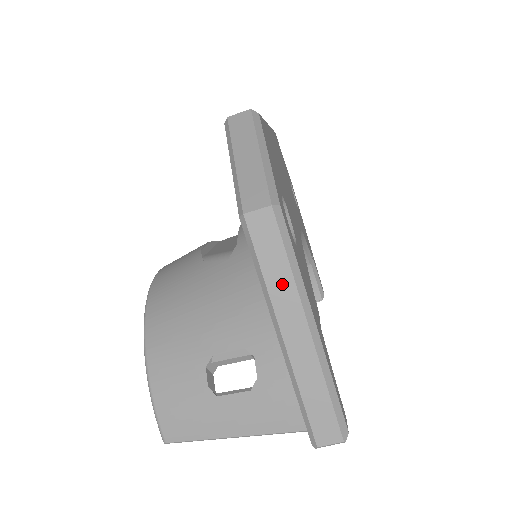
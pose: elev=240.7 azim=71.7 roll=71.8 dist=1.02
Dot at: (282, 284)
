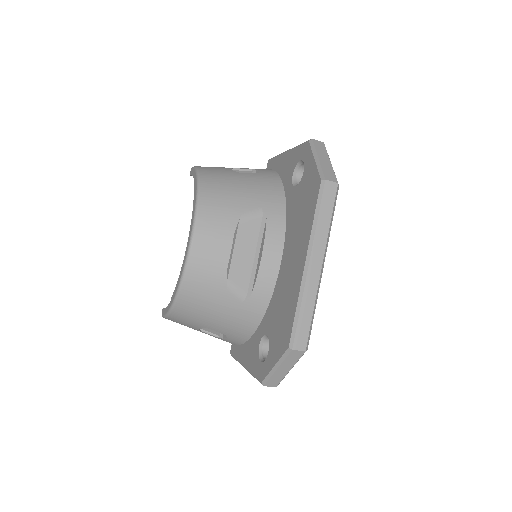
Dot at: occluded
